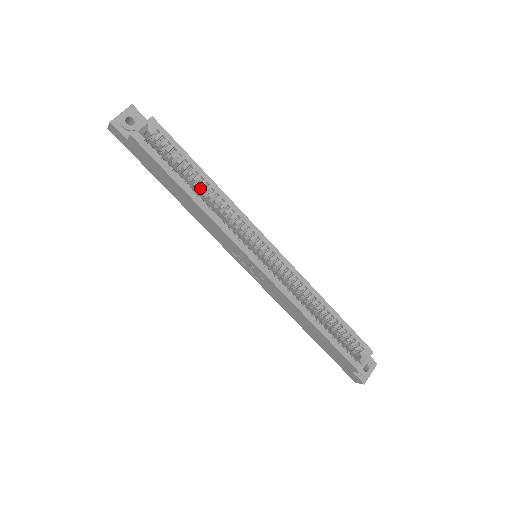
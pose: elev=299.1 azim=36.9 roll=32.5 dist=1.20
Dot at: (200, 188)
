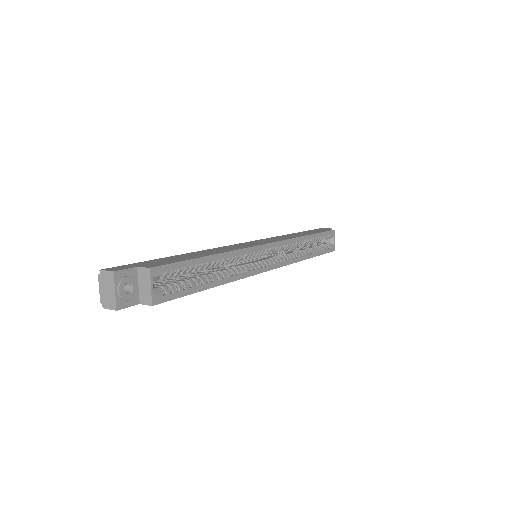
Dot at: (209, 266)
